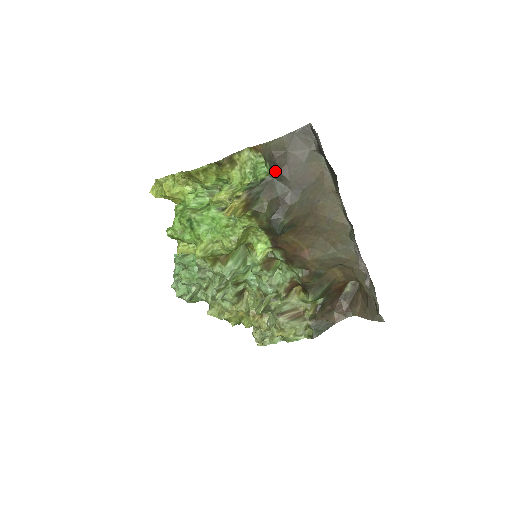
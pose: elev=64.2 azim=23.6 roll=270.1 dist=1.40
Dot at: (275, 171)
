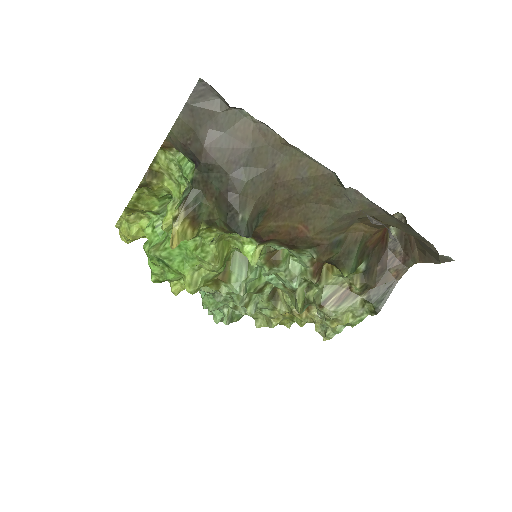
Dot at: (197, 163)
